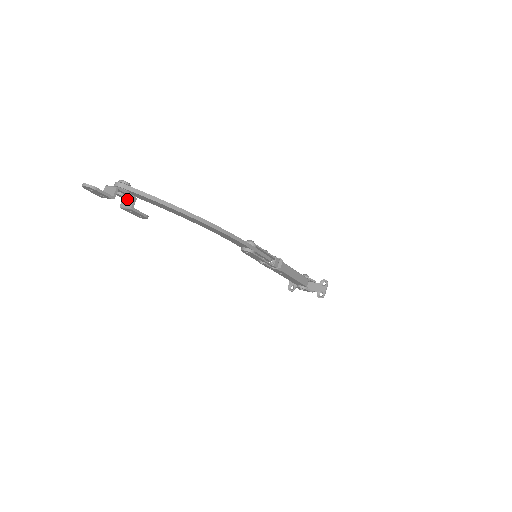
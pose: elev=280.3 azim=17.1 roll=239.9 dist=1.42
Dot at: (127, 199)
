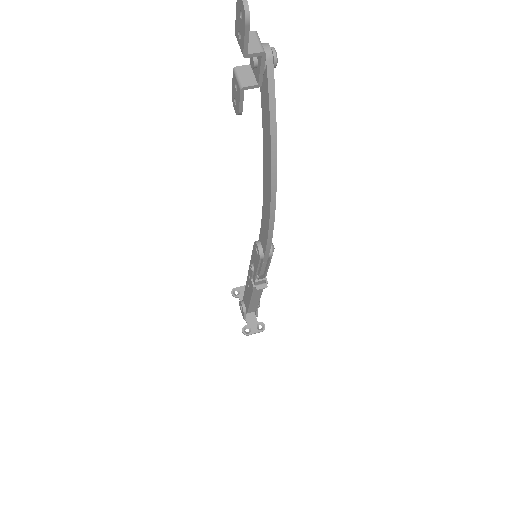
Dot at: (251, 72)
